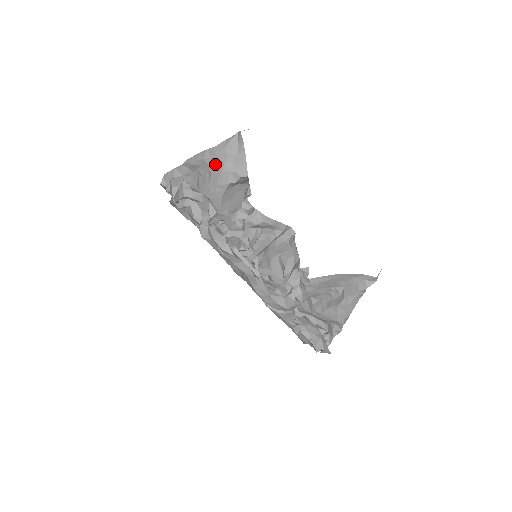
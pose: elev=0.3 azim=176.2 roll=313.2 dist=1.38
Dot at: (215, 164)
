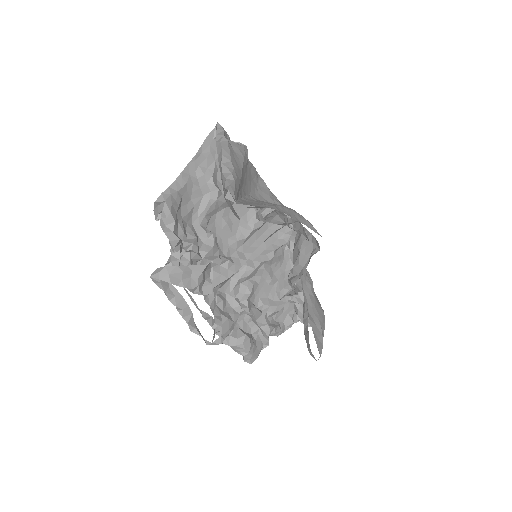
Dot at: occluded
